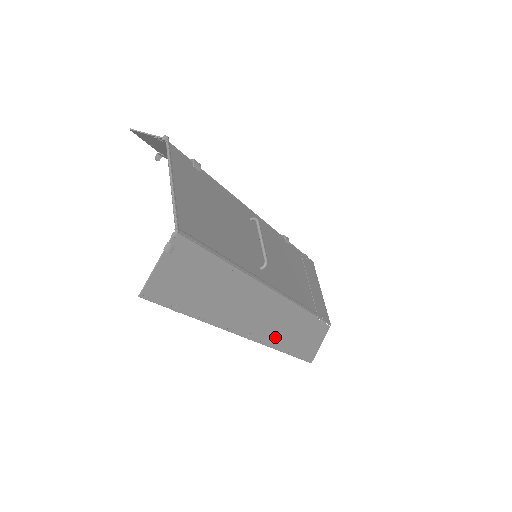
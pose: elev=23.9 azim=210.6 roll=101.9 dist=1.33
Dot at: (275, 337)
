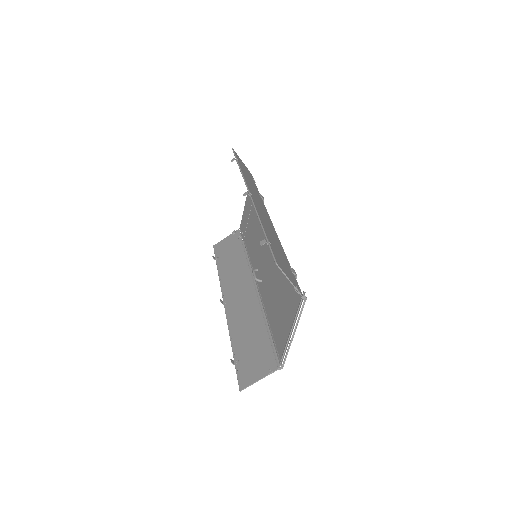
Dot at: (227, 281)
